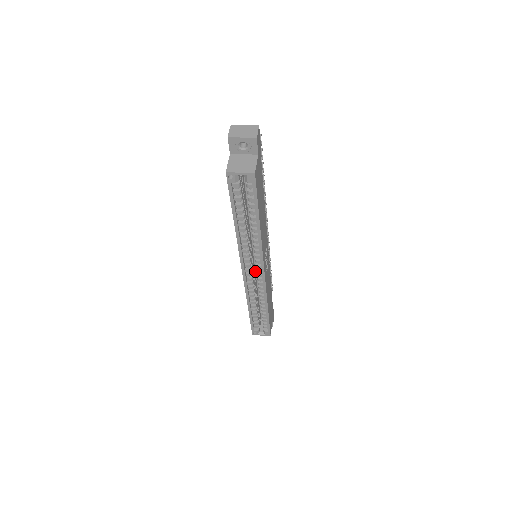
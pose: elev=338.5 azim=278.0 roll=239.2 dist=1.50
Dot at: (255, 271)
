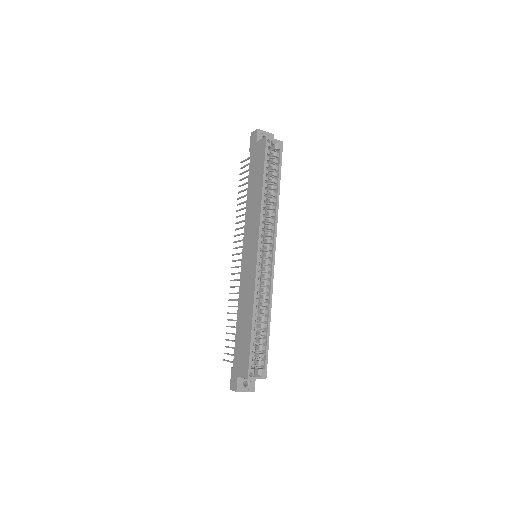
Dot at: occluded
